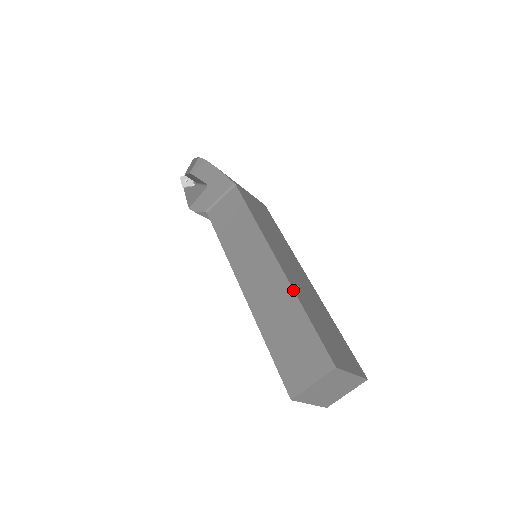
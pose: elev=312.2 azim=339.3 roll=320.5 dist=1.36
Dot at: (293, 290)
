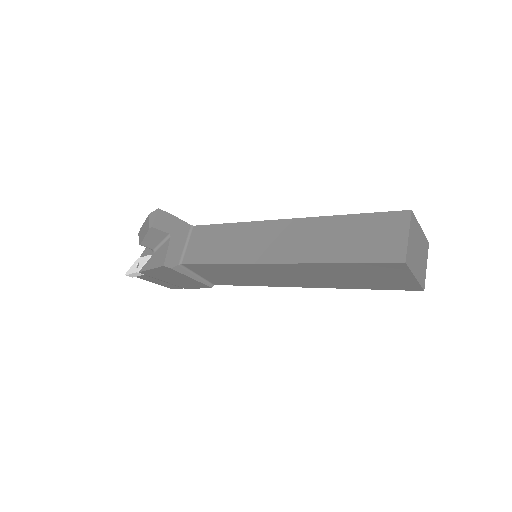
Dot at: (321, 217)
